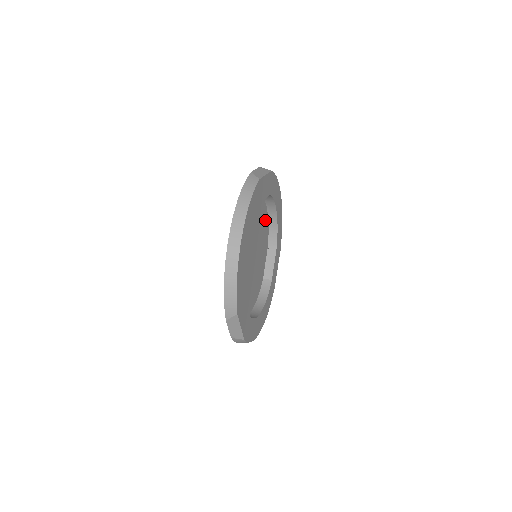
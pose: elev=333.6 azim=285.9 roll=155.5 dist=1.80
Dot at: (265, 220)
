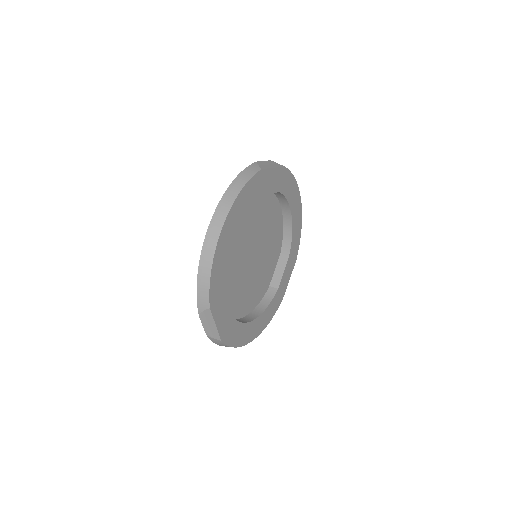
Dot at: (278, 222)
